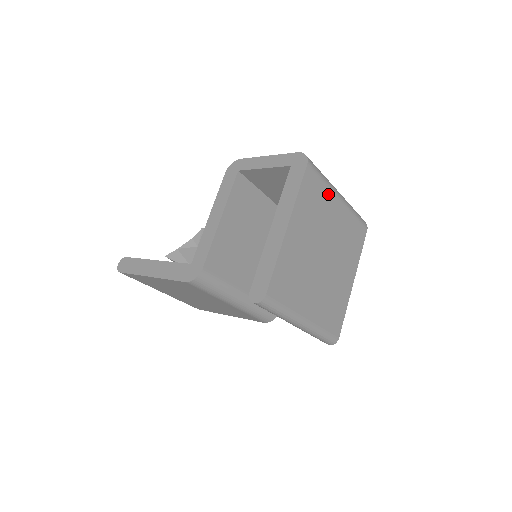
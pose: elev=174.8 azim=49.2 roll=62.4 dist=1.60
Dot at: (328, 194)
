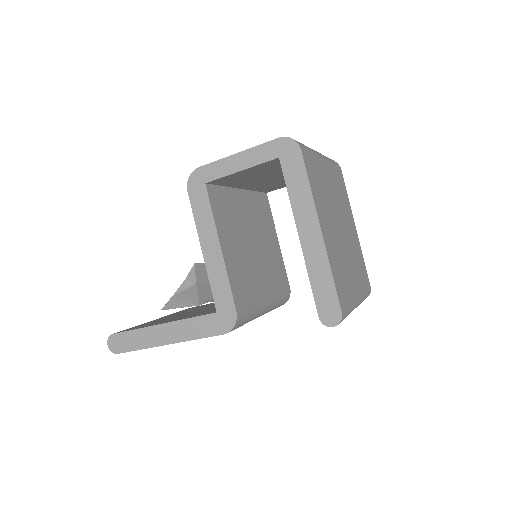
Dot at: (318, 164)
